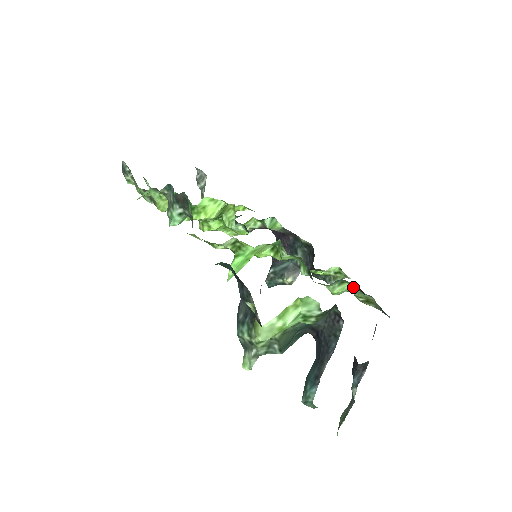
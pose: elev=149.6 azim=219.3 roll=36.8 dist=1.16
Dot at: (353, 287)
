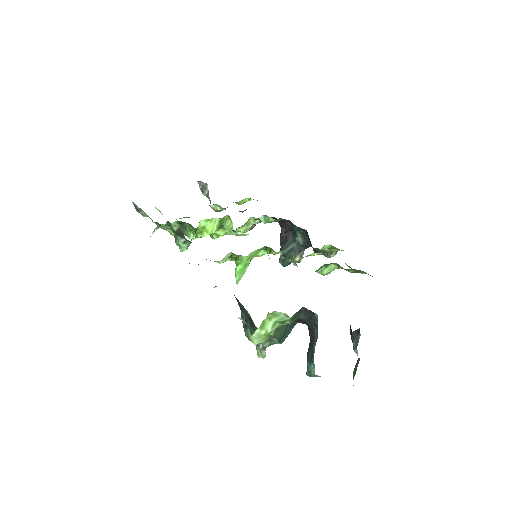
Dot at: (338, 266)
